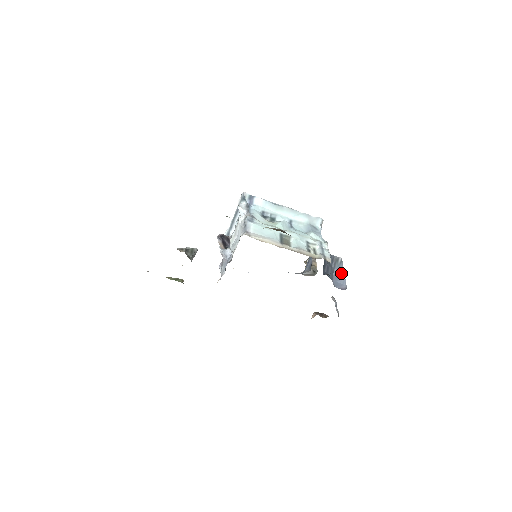
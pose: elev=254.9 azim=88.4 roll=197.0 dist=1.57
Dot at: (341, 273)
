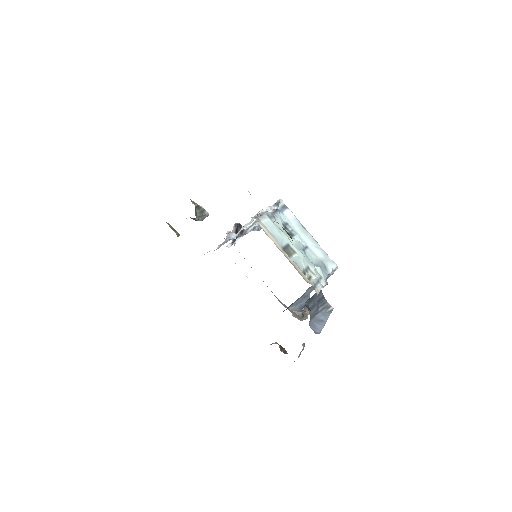
Dot at: (324, 319)
